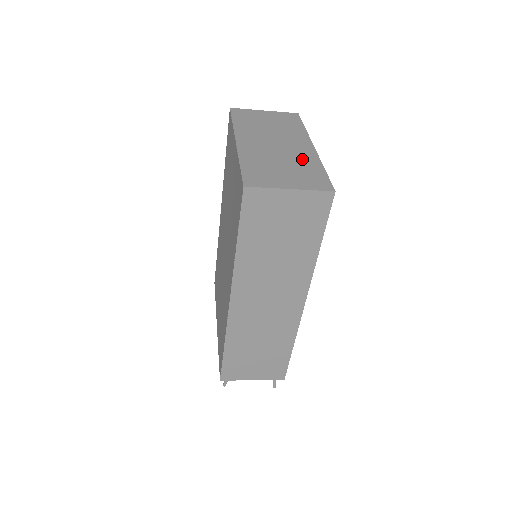
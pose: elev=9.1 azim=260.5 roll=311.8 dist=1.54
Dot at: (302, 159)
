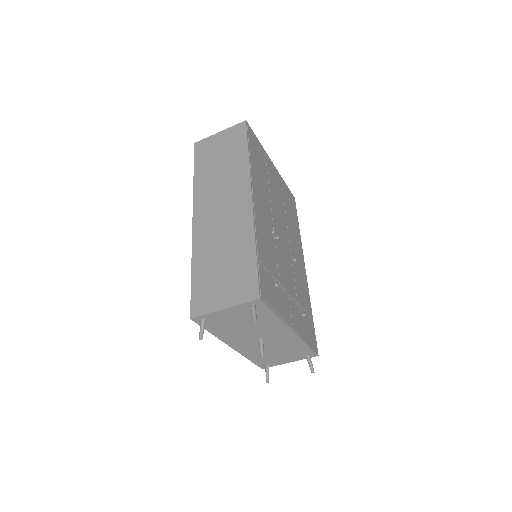
Dot at: occluded
